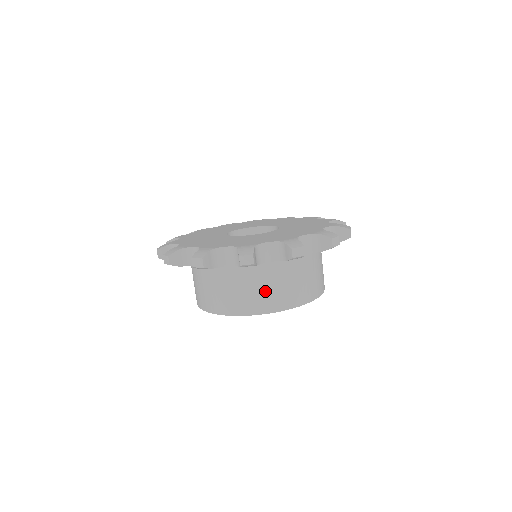
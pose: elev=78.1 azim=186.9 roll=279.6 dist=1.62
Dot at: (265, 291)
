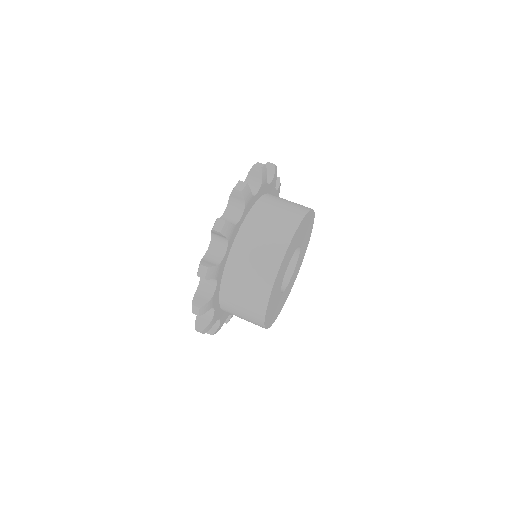
Dot at: occluded
